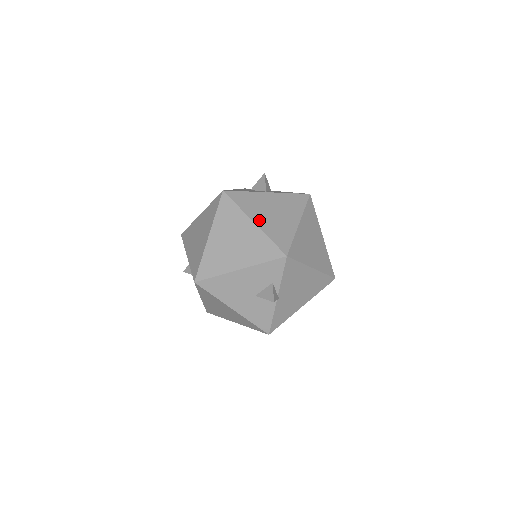
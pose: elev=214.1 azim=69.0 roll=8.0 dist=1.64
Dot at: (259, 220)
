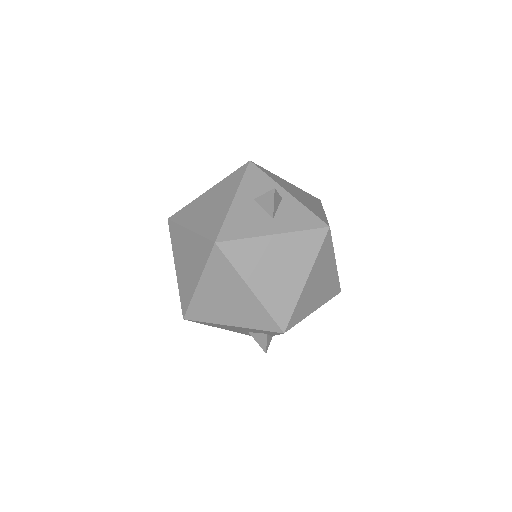
Dot at: (257, 285)
